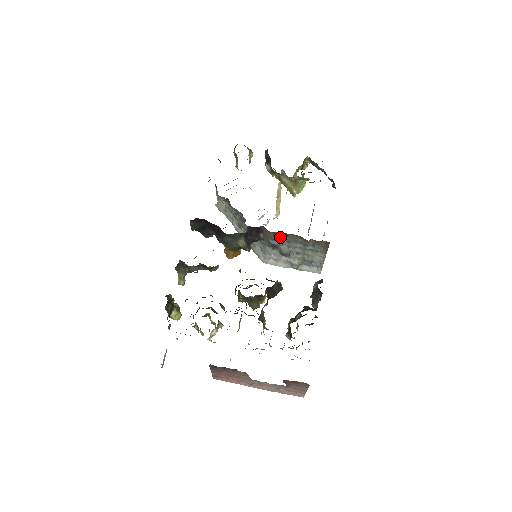
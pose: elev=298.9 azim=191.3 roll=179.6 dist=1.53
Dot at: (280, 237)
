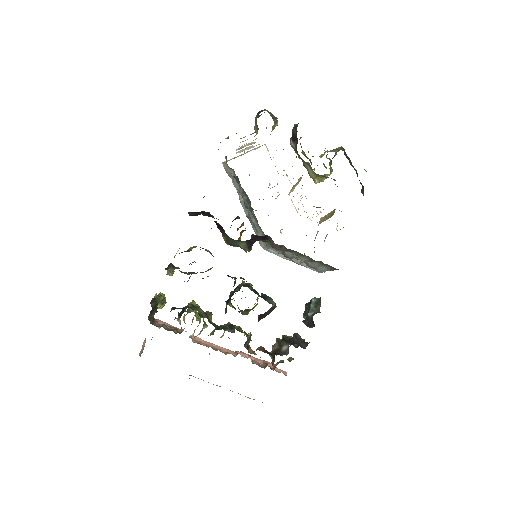
Dot at: (286, 250)
